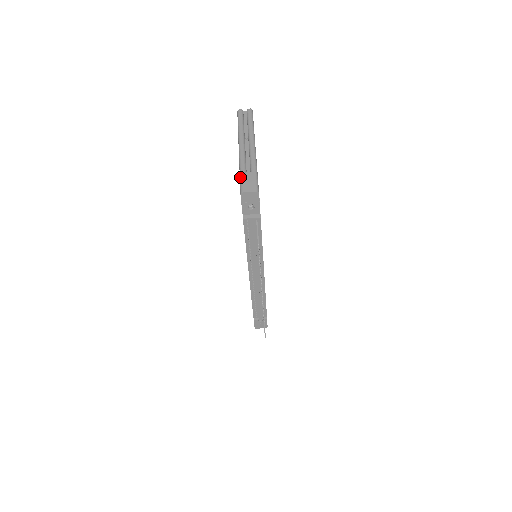
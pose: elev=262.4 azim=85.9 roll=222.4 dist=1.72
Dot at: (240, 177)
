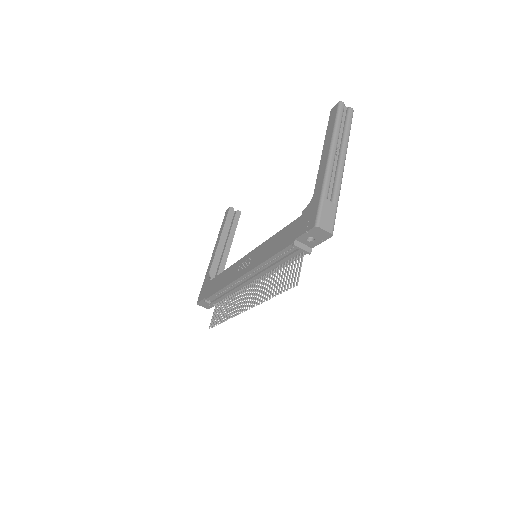
Dot at: (321, 202)
